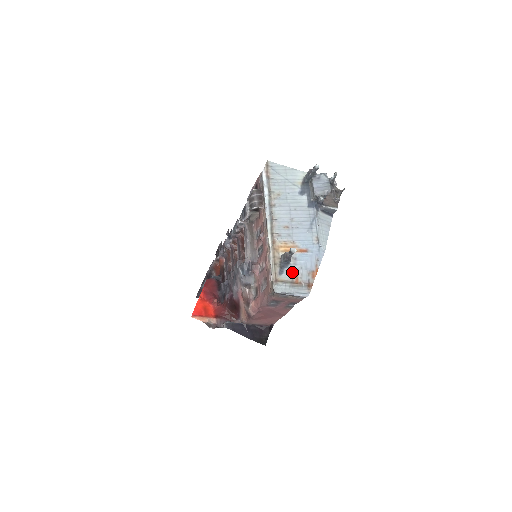
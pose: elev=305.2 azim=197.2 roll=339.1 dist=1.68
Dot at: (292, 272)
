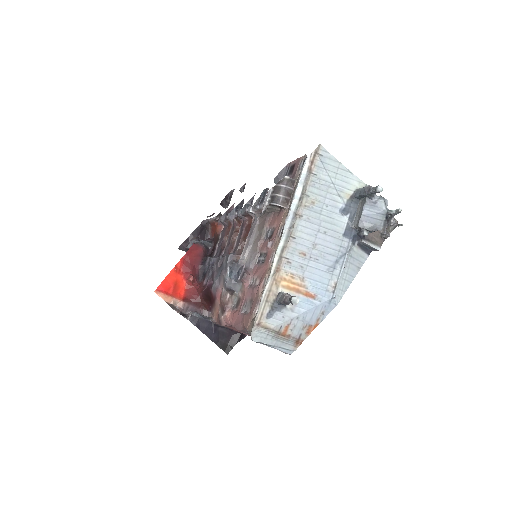
Dot at: (284, 320)
